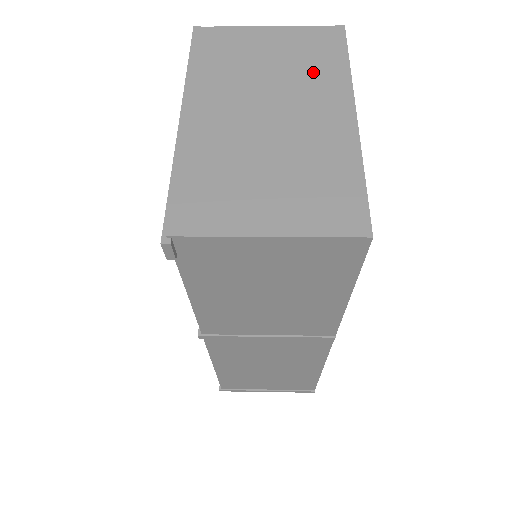
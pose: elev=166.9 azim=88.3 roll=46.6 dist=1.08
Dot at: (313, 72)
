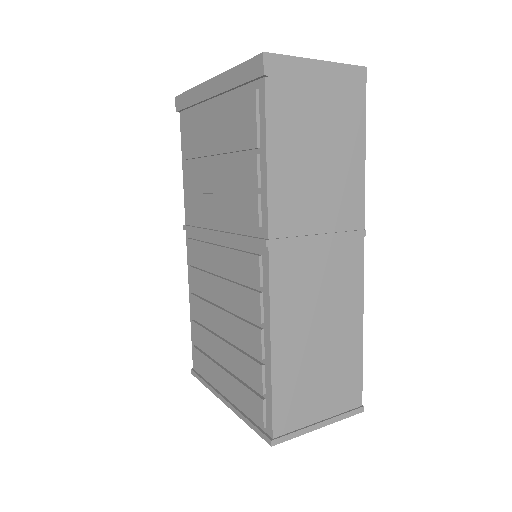
Dot at: occluded
